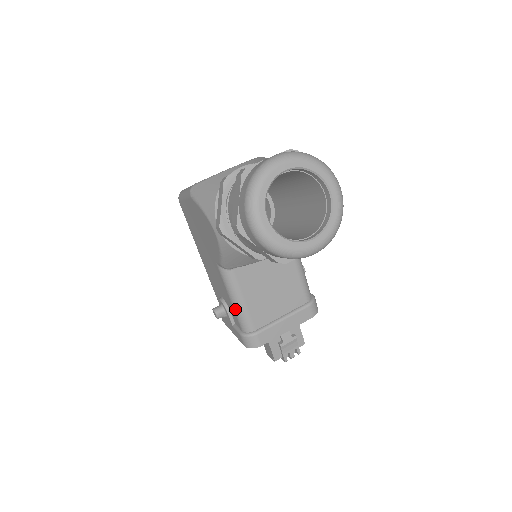
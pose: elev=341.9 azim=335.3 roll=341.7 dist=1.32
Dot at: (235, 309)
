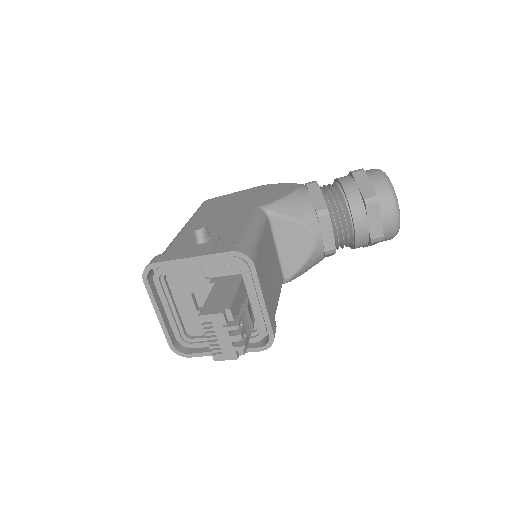
Dot at: (249, 230)
